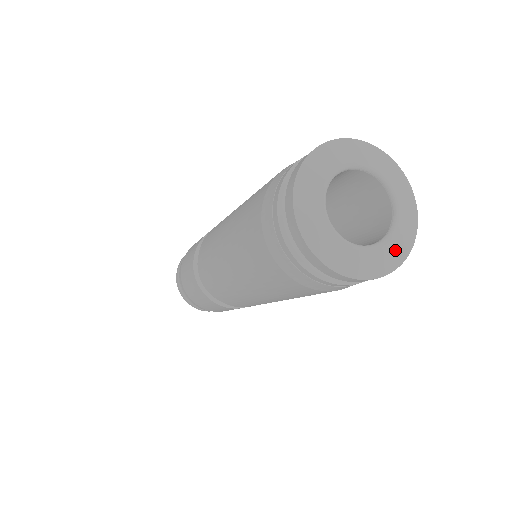
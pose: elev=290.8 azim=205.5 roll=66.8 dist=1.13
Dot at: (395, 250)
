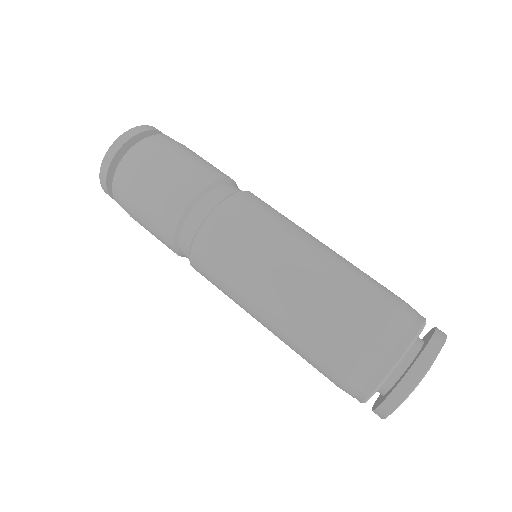
Dot at: occluded
